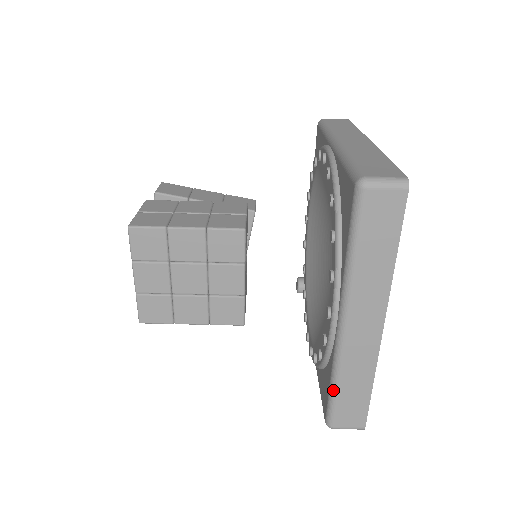
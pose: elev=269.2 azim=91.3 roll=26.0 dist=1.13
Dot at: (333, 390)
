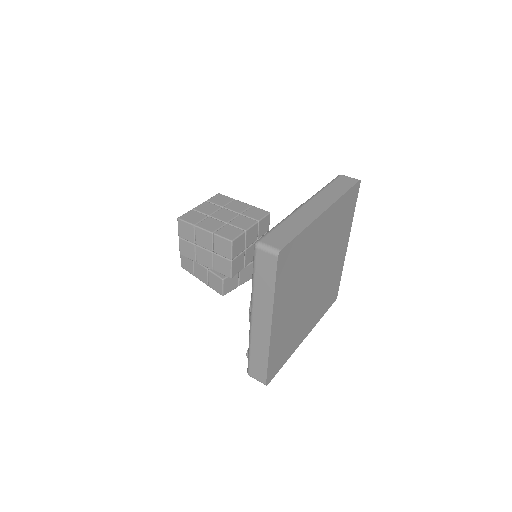
Dot at: (276, 225)
